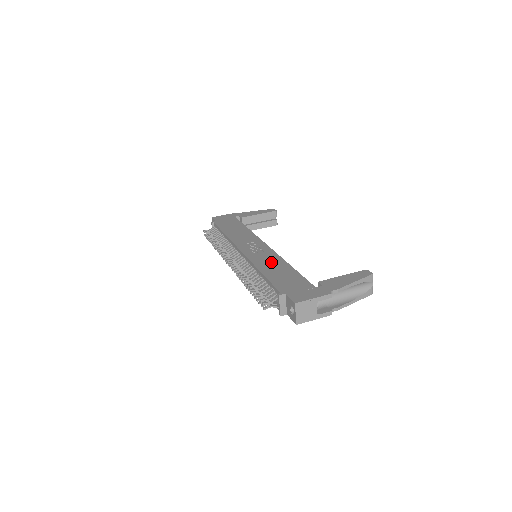
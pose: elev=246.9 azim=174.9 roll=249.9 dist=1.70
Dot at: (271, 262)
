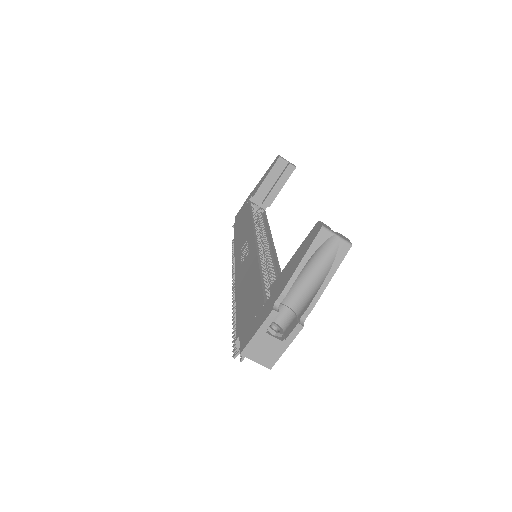
Dot at: (247, 273)
